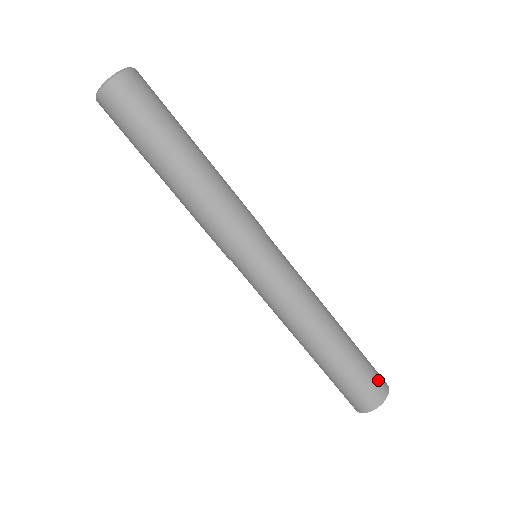
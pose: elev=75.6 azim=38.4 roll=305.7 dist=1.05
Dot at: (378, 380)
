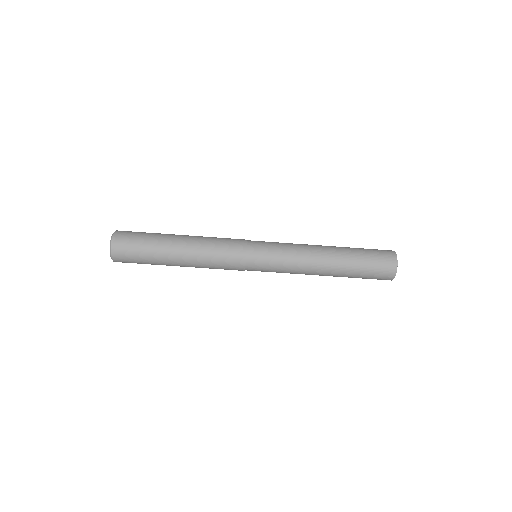
Dot at: (384, 259)
